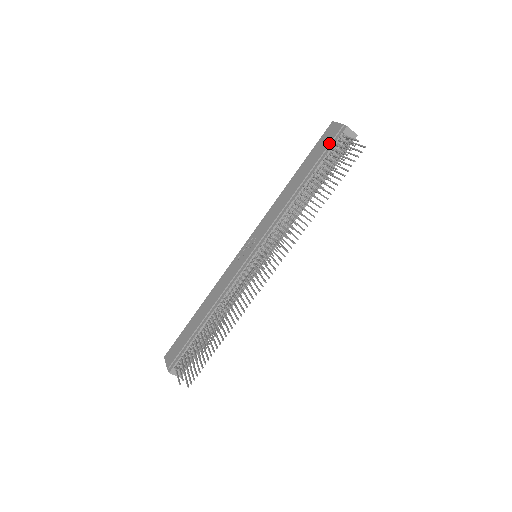
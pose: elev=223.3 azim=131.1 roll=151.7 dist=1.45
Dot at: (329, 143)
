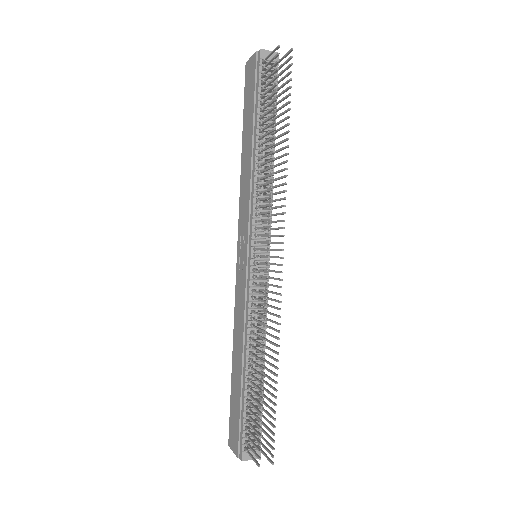
Dot at: (254, 80)
